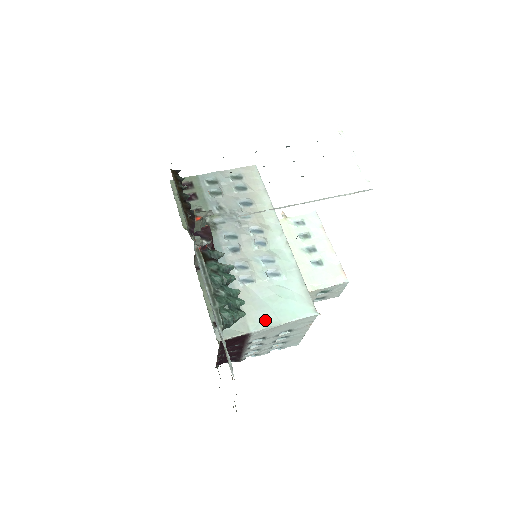
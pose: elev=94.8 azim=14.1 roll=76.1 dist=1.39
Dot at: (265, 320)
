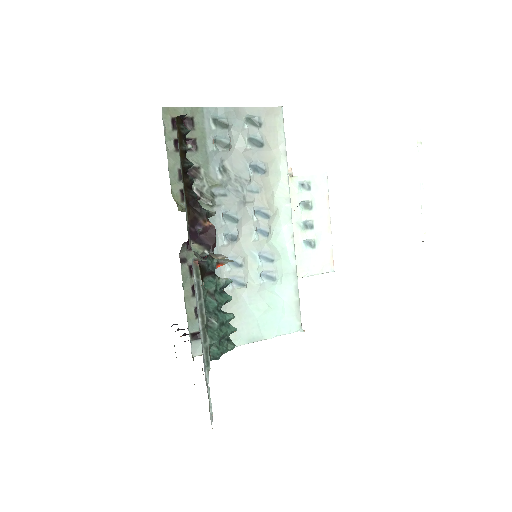
Dot at: (248, 334)
